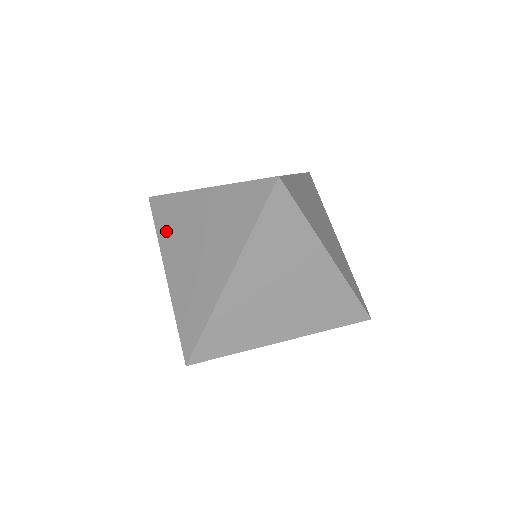
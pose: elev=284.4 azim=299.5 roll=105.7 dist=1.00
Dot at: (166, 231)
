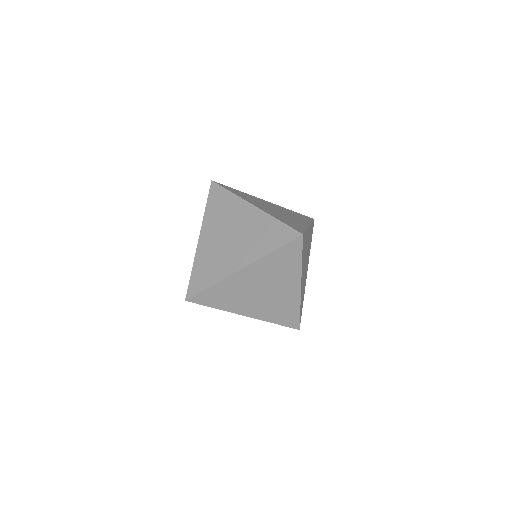
Dot at: (213, 212)
